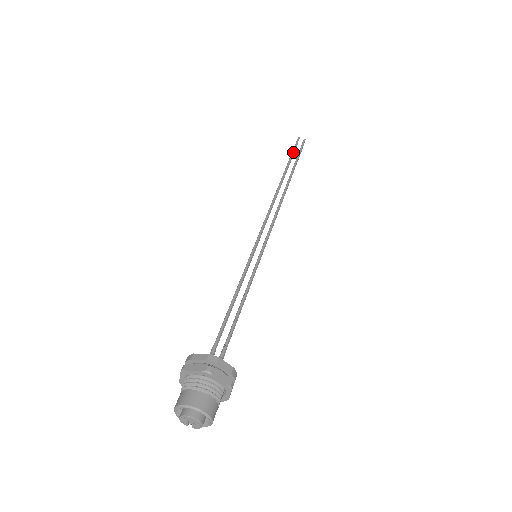
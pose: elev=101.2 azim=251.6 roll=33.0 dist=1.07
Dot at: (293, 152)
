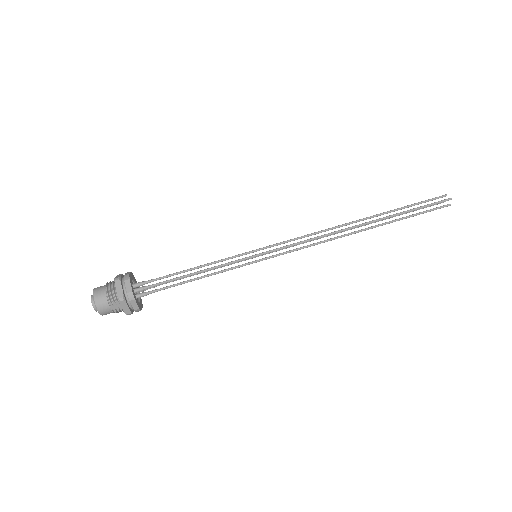
Dot at: (415, 203)
